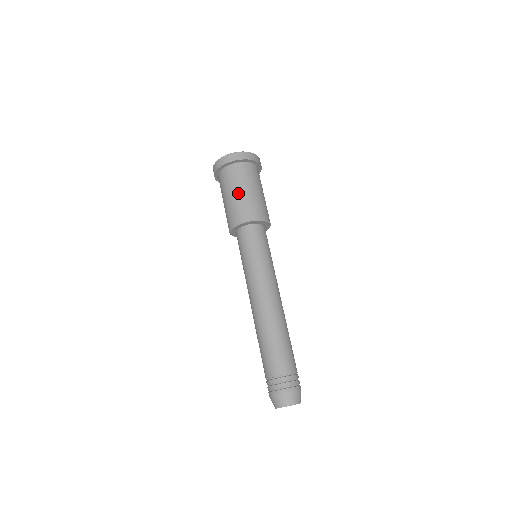
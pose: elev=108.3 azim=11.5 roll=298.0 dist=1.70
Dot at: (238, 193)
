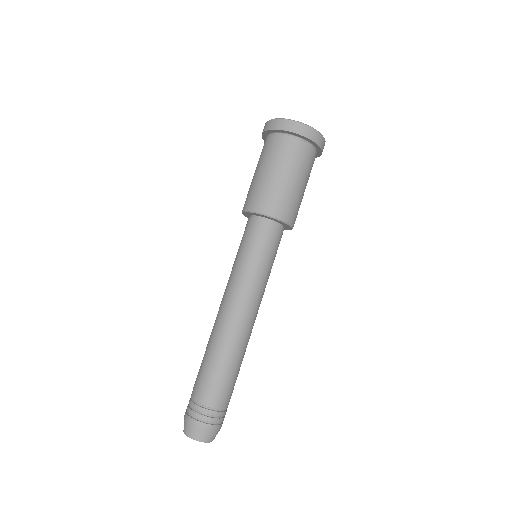
Dot at: (267, 173)
